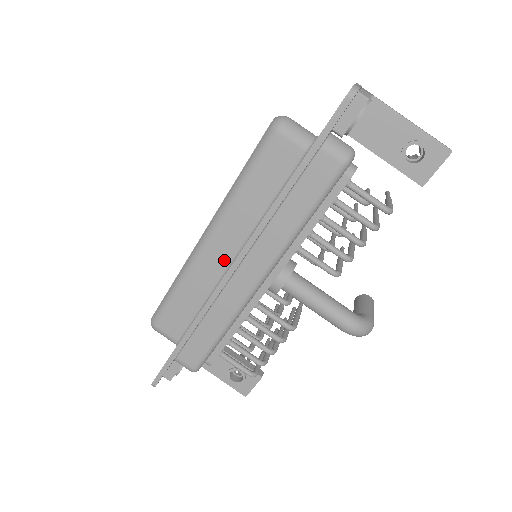
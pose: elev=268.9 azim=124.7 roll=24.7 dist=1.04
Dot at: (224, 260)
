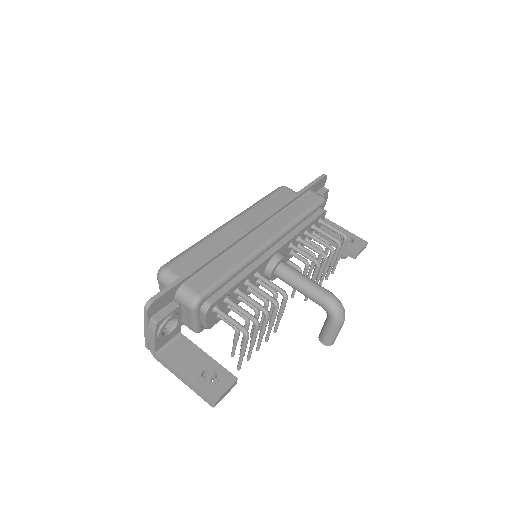
Dot at: occluded
